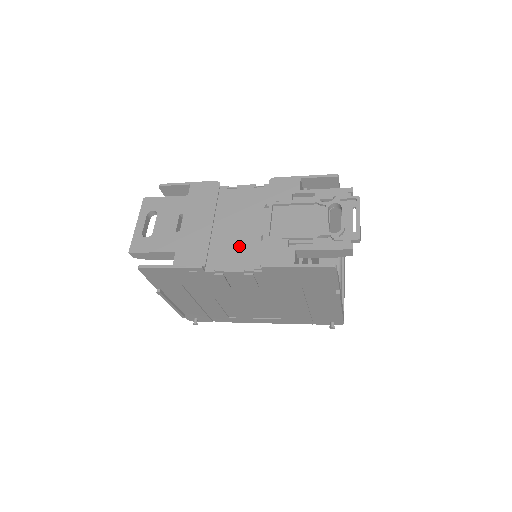
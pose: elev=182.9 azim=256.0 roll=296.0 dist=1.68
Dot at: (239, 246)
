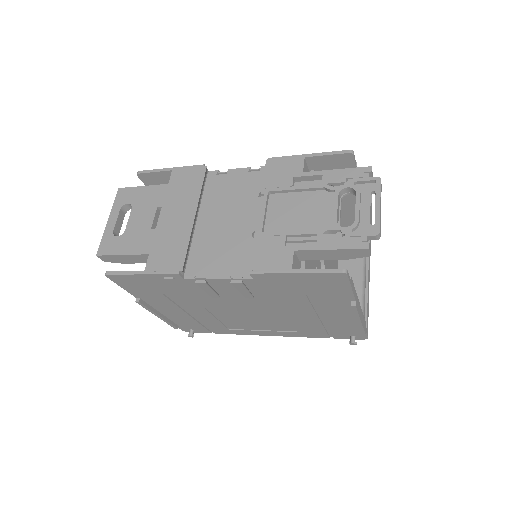
Dot at: (226, 246)
